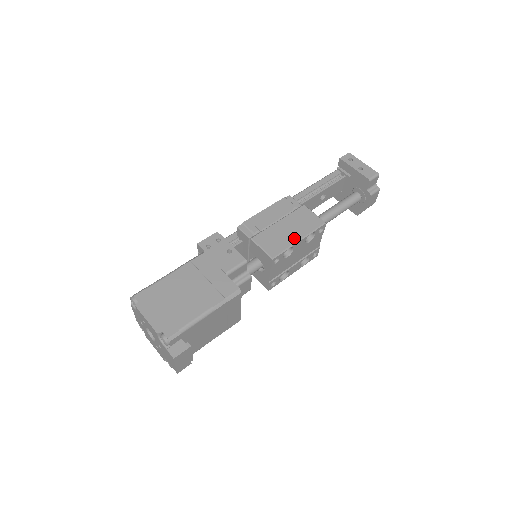
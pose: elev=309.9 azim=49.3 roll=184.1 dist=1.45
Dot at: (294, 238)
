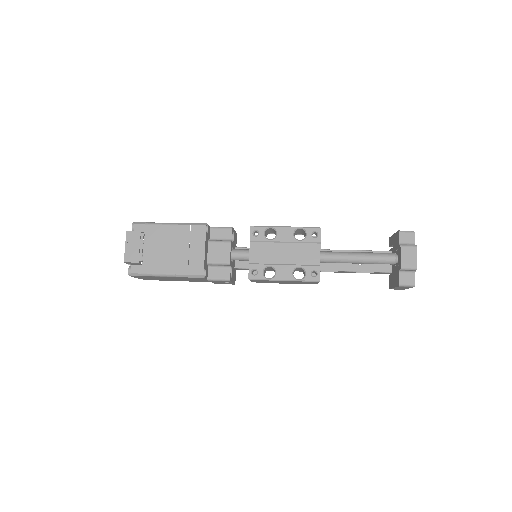
Dot at: (282, 227)
